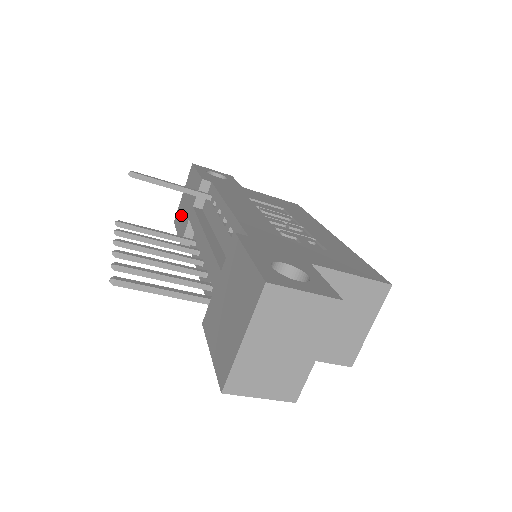
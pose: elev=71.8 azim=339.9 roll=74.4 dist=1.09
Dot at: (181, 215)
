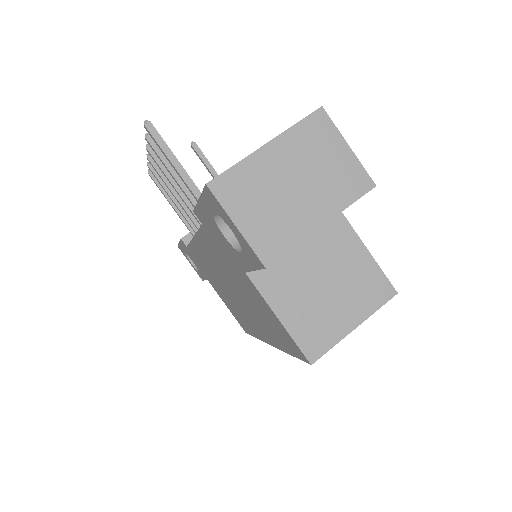
Dot at: occluded
